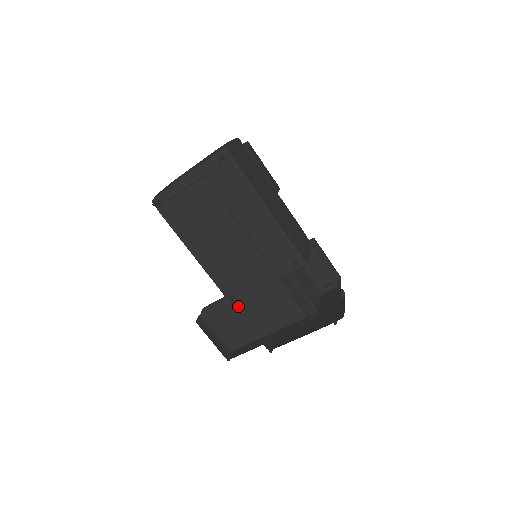
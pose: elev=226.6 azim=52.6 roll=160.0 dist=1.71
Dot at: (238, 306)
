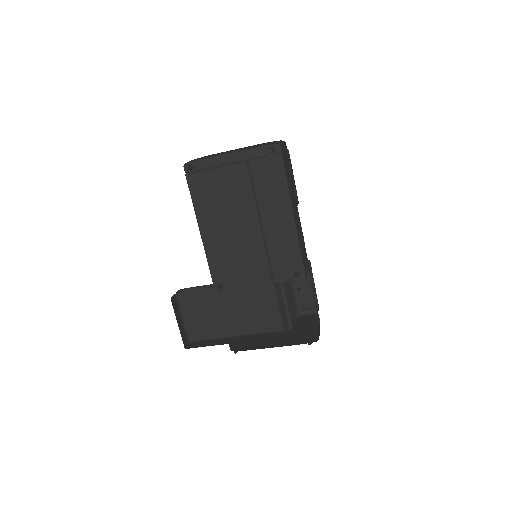
Dot at: (218, 298)
